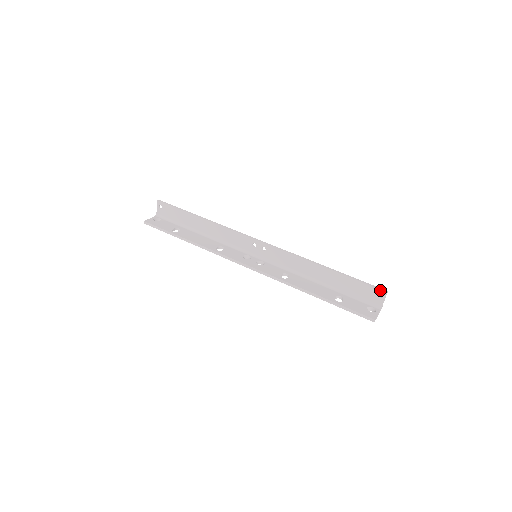
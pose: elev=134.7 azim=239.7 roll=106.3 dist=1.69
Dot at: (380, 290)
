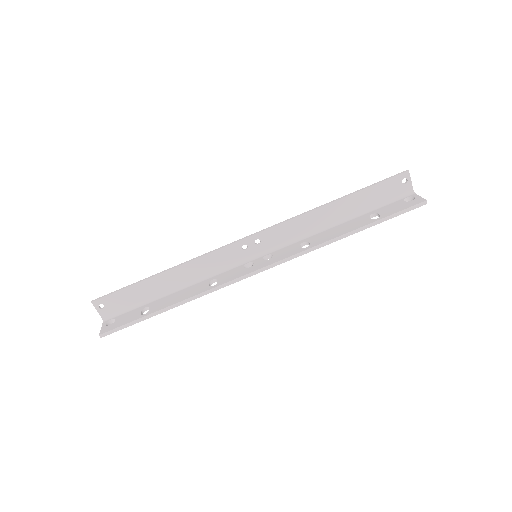
Dot at: (401, 175)
